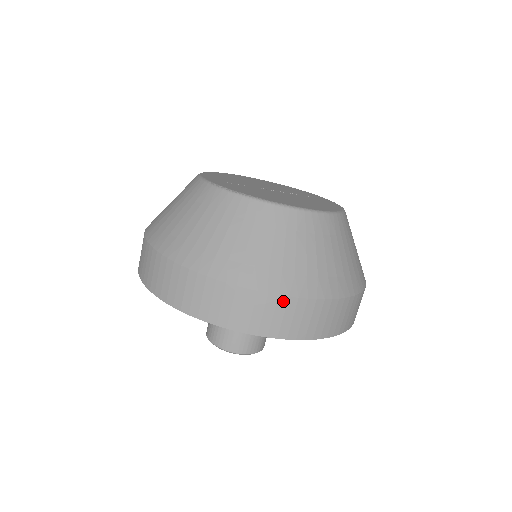
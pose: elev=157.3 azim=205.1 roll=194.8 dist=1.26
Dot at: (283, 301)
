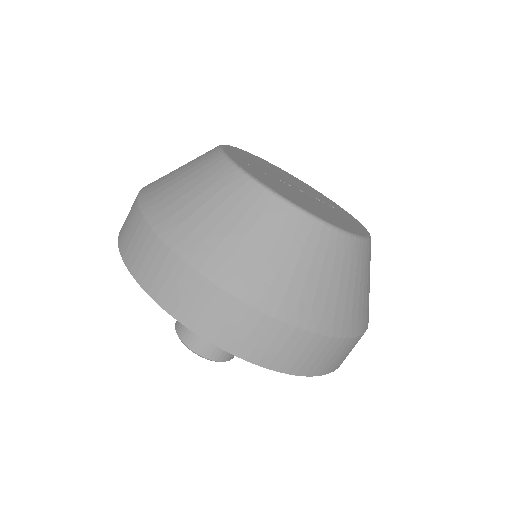
Dot at: (277, 326)
